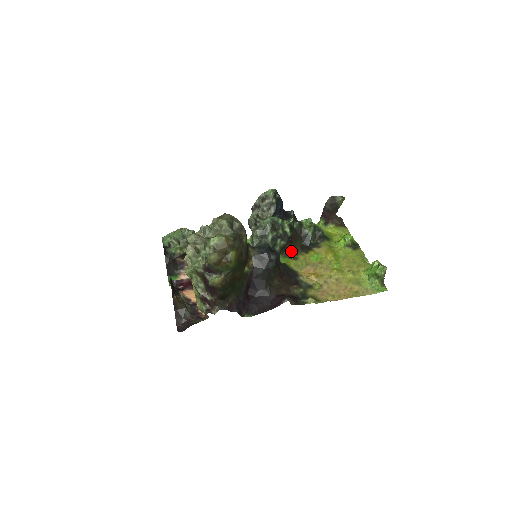
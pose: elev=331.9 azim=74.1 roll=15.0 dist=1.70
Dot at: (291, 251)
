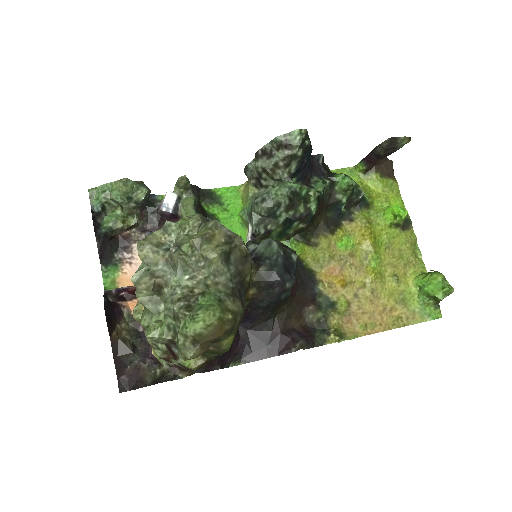
Dot at: (309, 231)
